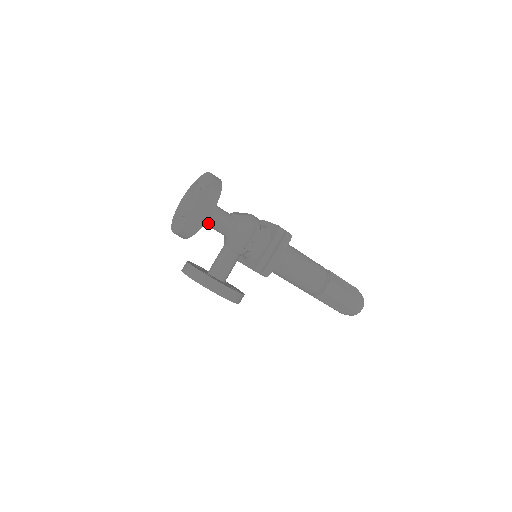
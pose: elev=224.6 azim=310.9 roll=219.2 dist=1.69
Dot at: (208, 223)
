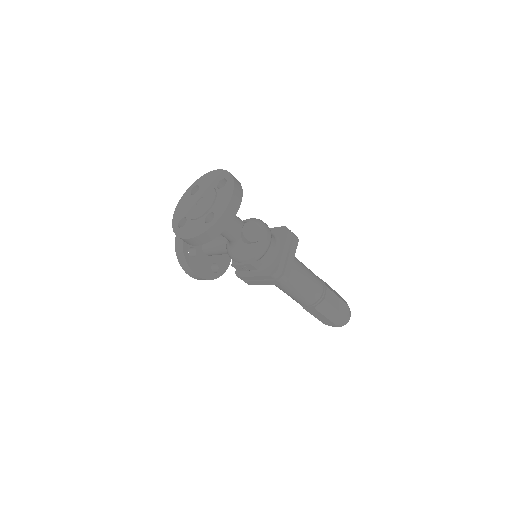
Dot at: occluded
